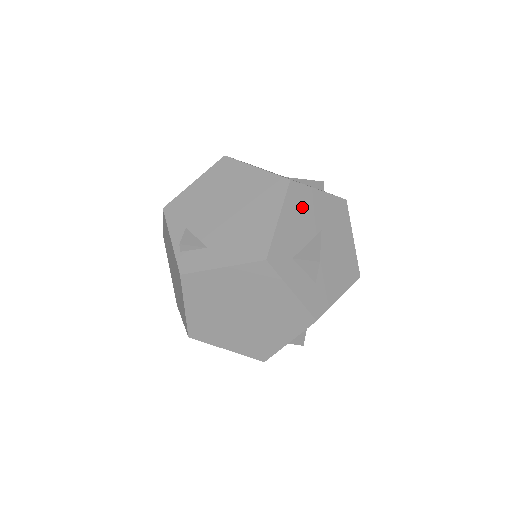
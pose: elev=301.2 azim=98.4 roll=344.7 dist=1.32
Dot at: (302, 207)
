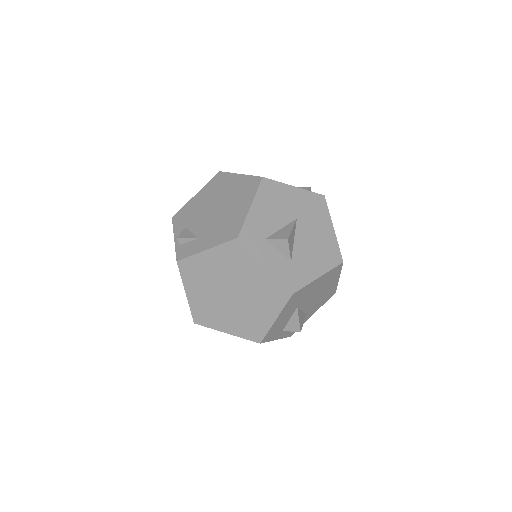
Dot at: (275, 199)
